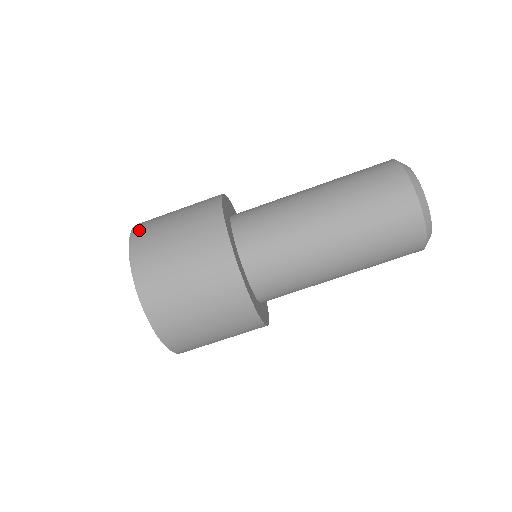
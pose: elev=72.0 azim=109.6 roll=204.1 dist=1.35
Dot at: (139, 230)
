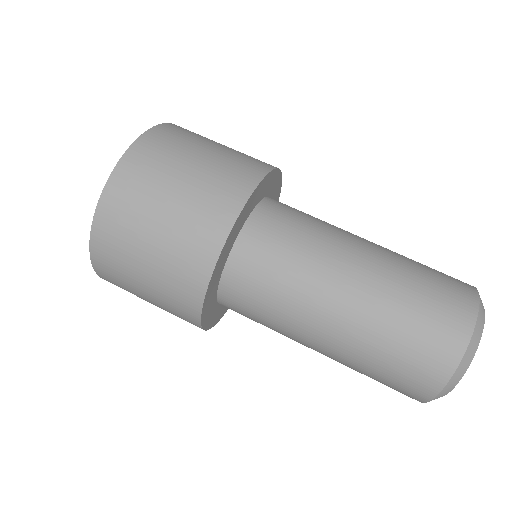
Dot at: occluded
